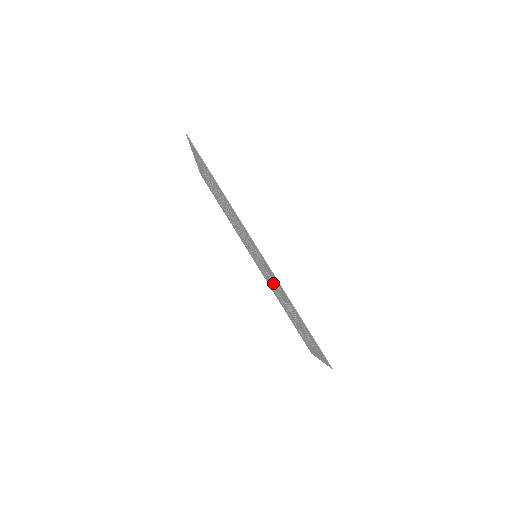
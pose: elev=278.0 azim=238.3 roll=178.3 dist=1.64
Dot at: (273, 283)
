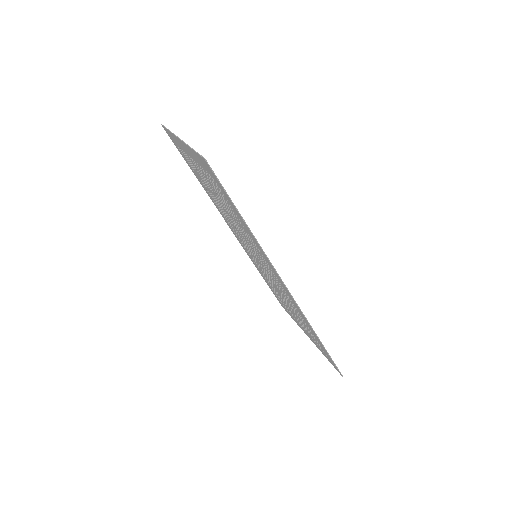
Dot at: (276, 286)
